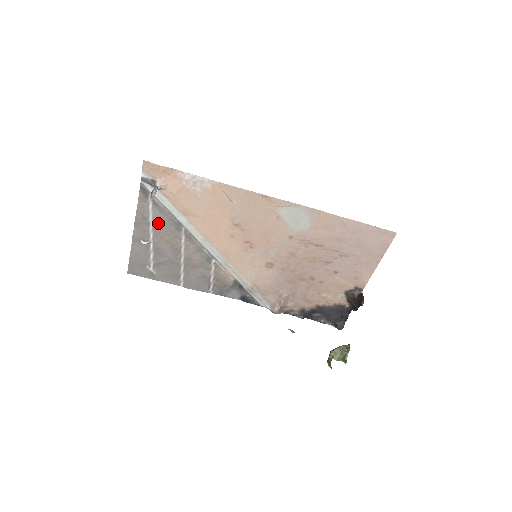
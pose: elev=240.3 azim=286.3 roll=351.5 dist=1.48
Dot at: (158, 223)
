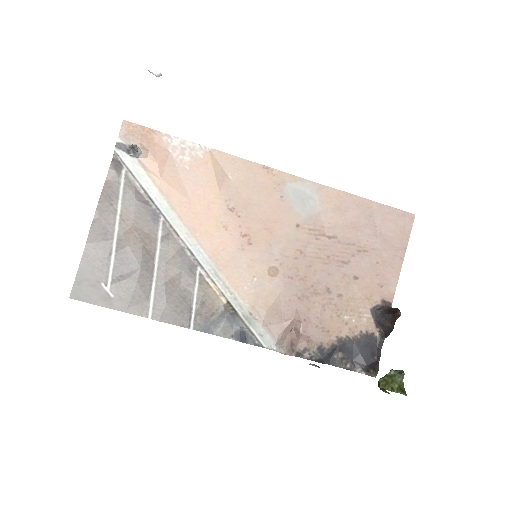
Dot at: (129, 210)
